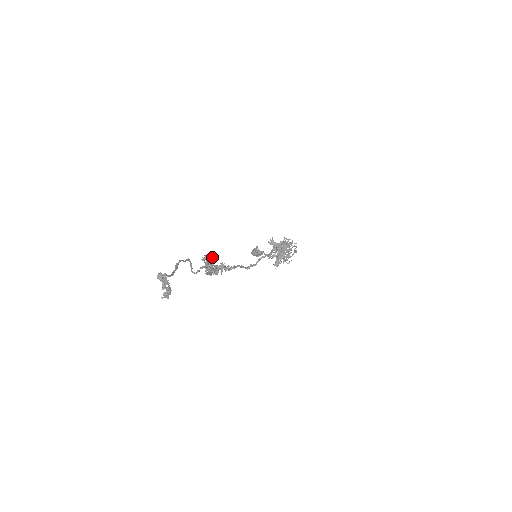
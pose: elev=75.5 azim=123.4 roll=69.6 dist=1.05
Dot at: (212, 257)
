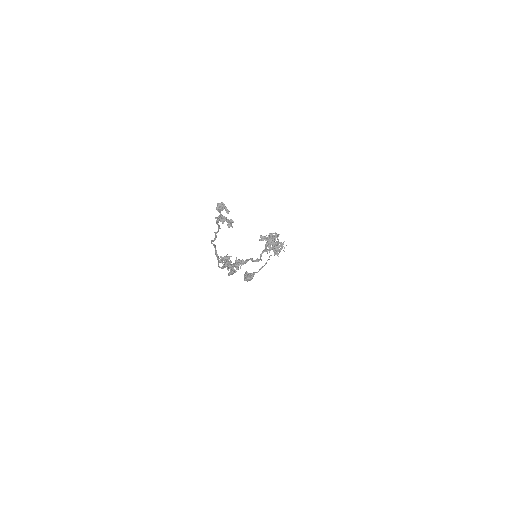
Dot at: (226, 256)
